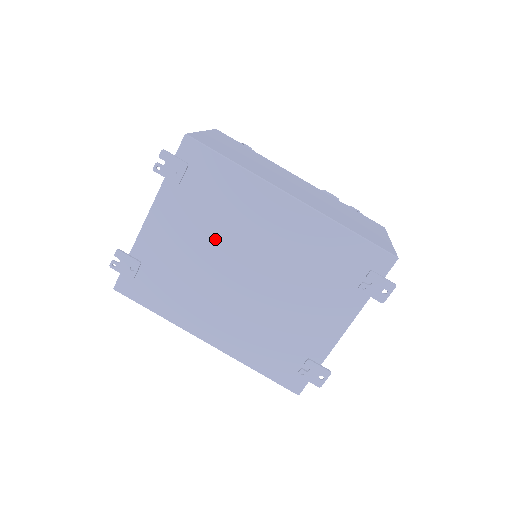
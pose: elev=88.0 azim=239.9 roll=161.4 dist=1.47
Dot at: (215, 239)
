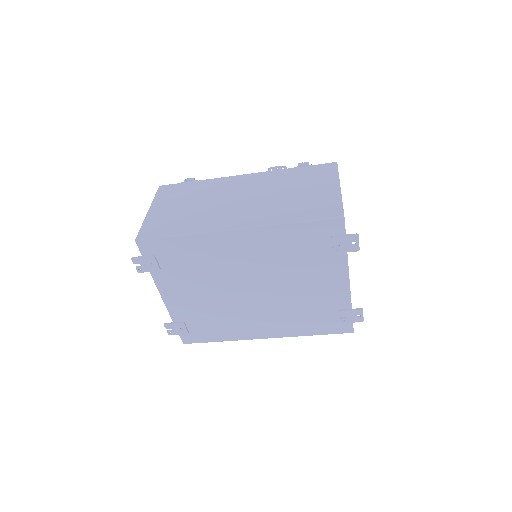
Dot at: (213, 283)
